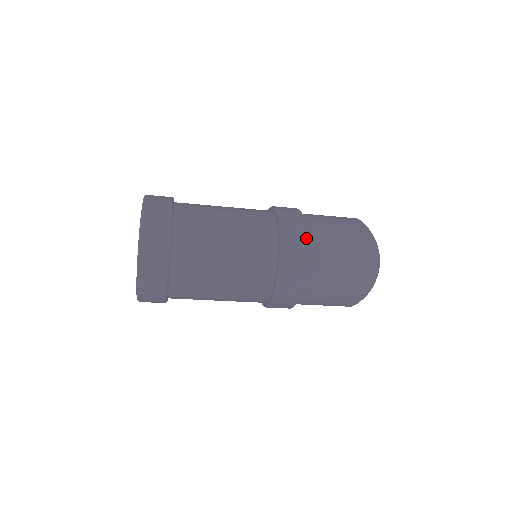
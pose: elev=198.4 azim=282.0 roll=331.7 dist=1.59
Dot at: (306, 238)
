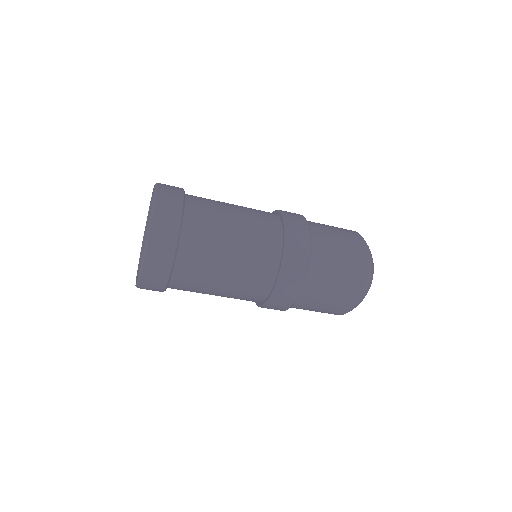
Dot at: (303, 281)
